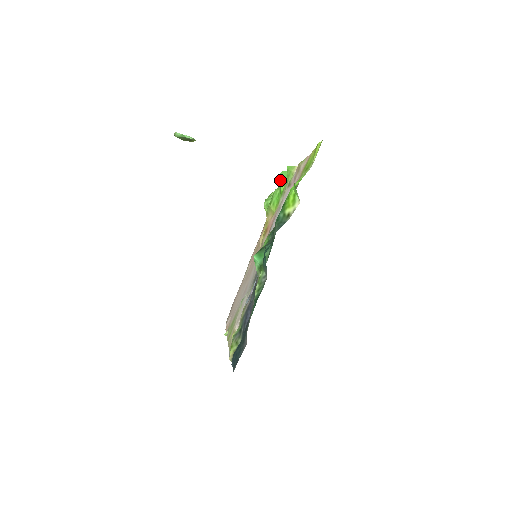
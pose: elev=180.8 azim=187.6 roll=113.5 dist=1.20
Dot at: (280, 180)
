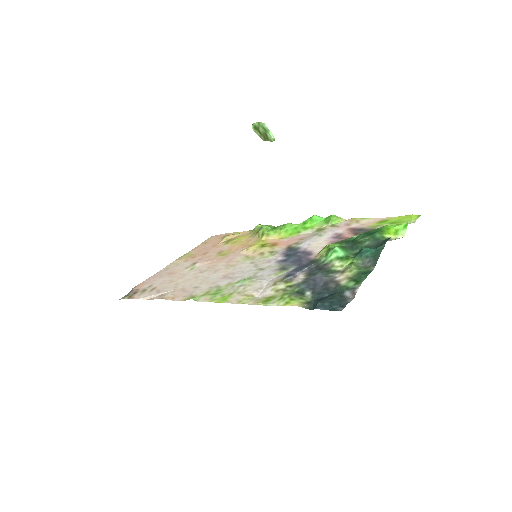
Dot at: (311, 219)
